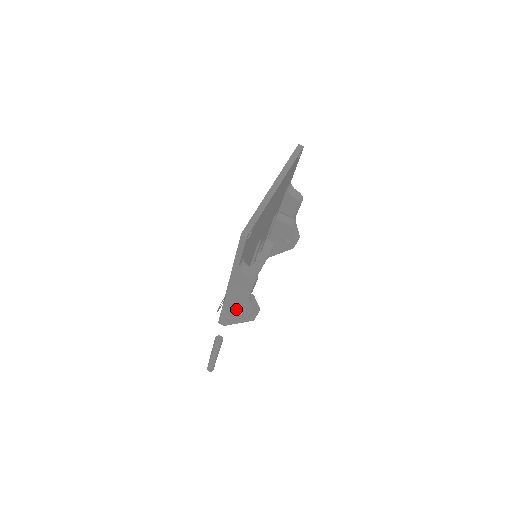
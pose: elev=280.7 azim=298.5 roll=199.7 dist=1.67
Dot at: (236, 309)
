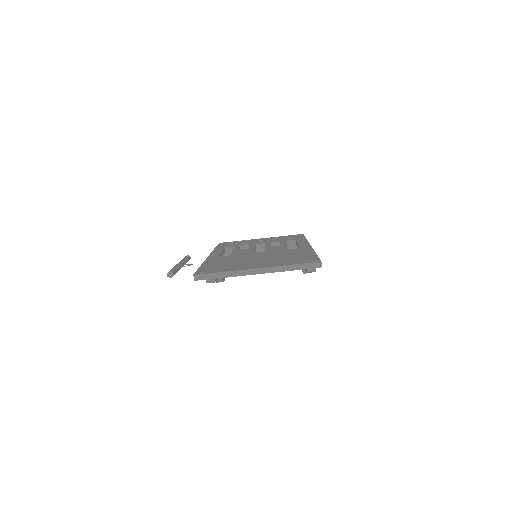
Dot at: occluded
